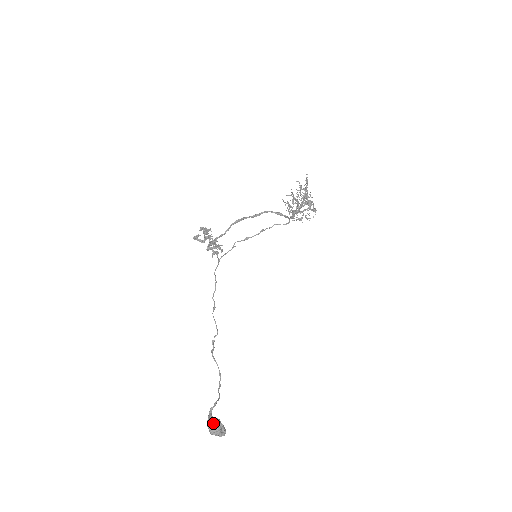
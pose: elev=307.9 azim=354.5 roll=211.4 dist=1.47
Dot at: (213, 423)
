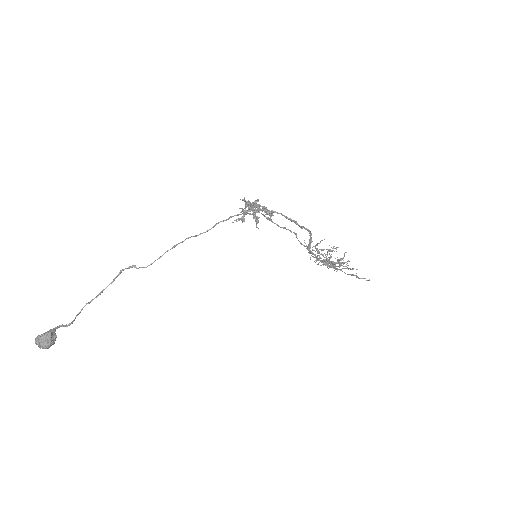
Dot at: (49, 341)
